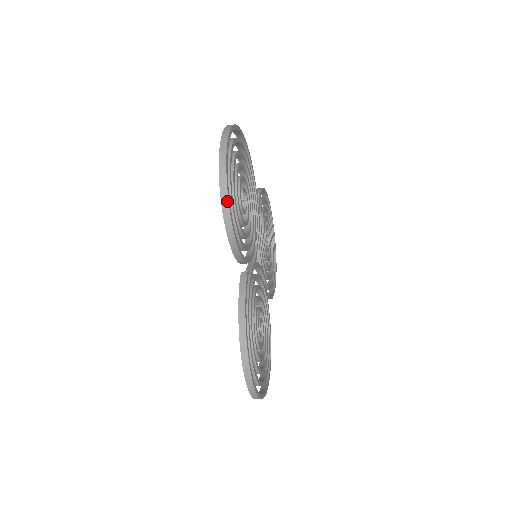
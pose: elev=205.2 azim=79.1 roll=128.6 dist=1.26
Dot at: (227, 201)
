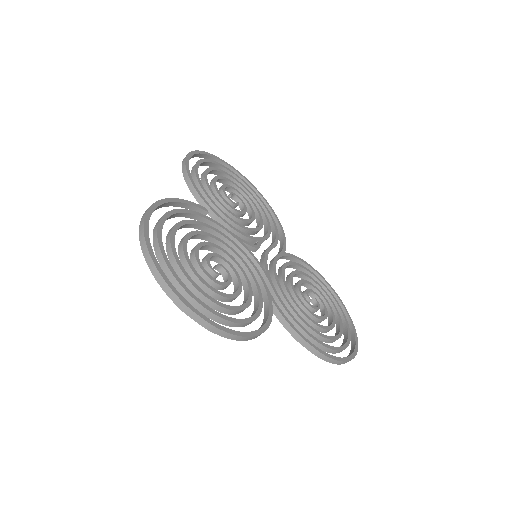
Dot at: (187, 155)
